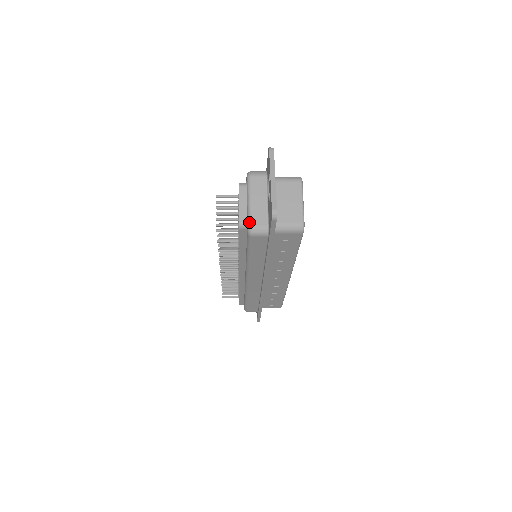
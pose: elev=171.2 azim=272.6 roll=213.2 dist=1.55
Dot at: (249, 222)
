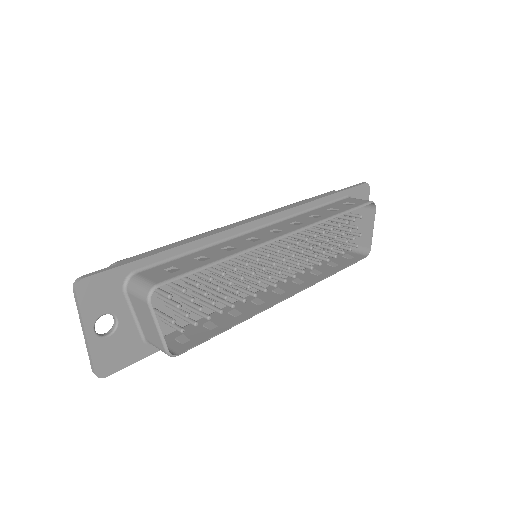
Dot at: occluded
